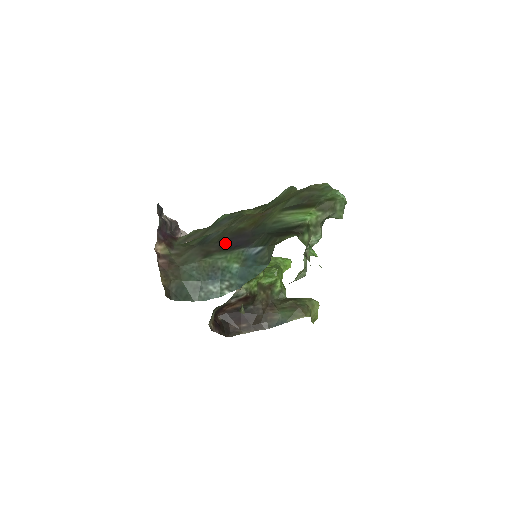
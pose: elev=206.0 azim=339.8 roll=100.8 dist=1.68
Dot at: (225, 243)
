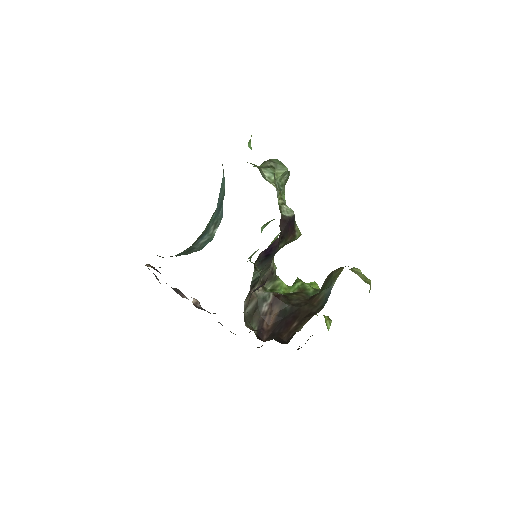
Dot at: occluded
